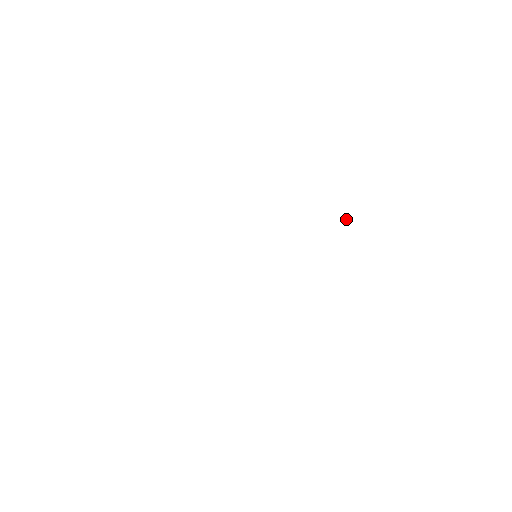
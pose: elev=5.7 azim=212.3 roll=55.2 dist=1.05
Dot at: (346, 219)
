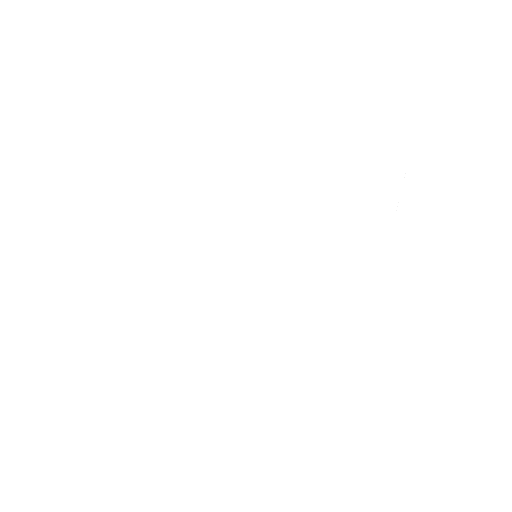
Dot at: occluded
